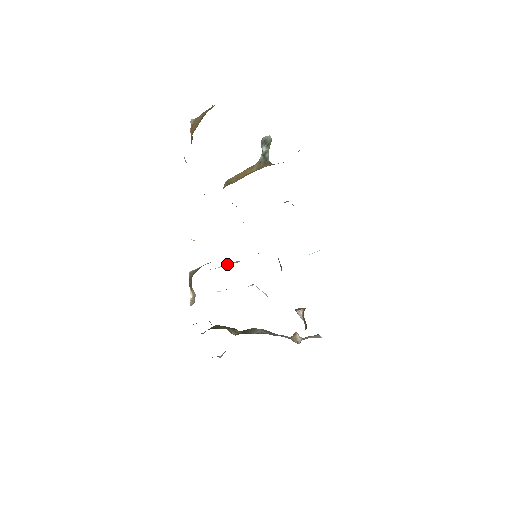
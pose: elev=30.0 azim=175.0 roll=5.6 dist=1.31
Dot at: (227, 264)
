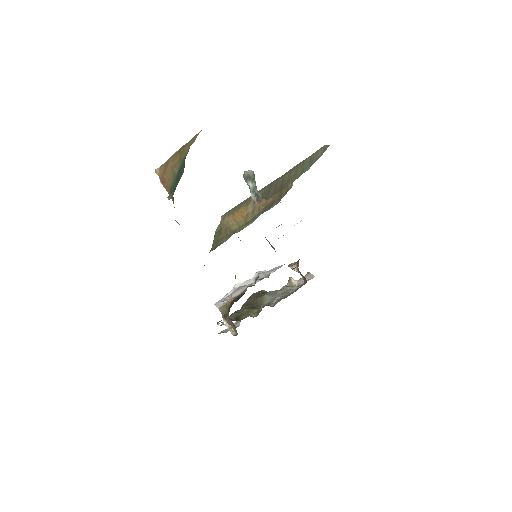
Dot at: (242, 282)
